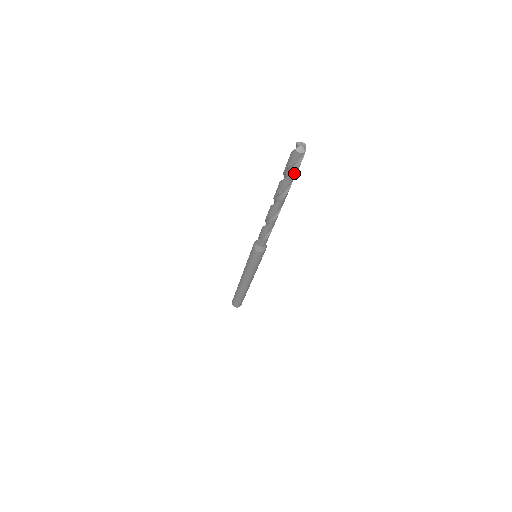
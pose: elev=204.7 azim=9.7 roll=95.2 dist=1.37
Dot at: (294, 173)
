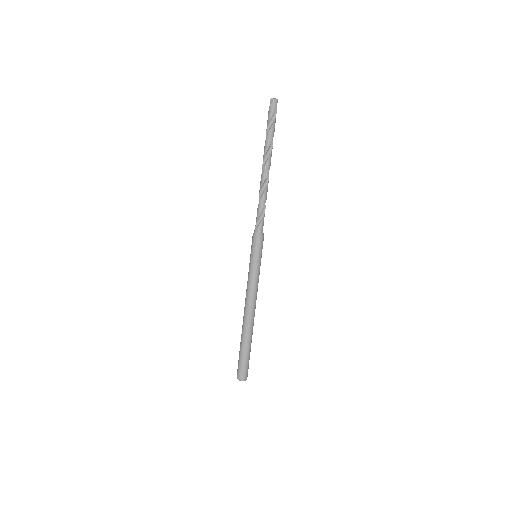
Dot at: (275, 122)
